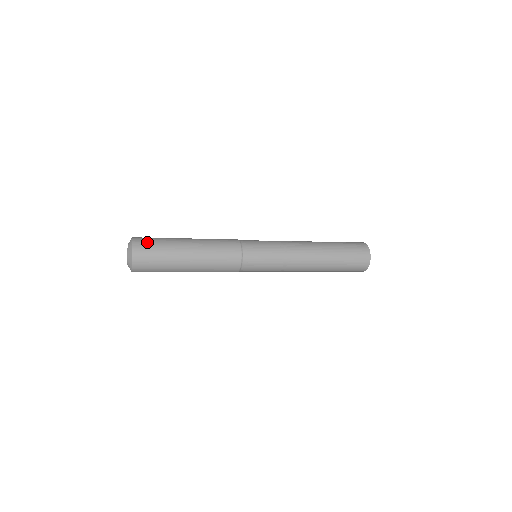
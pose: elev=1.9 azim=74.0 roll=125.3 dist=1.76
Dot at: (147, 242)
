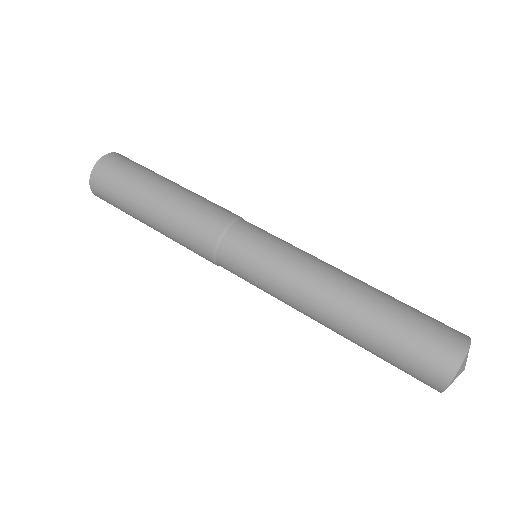
Dot at: (118, 163)
